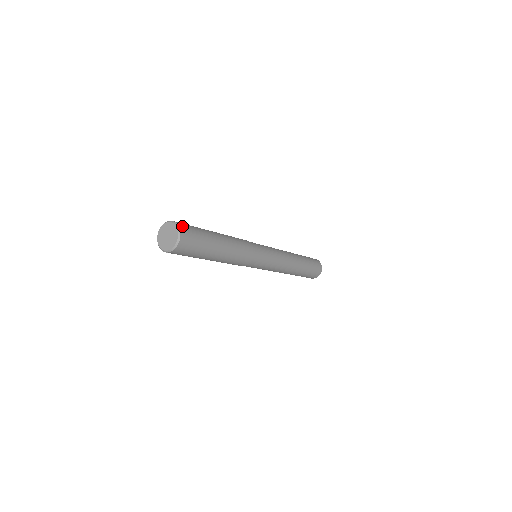
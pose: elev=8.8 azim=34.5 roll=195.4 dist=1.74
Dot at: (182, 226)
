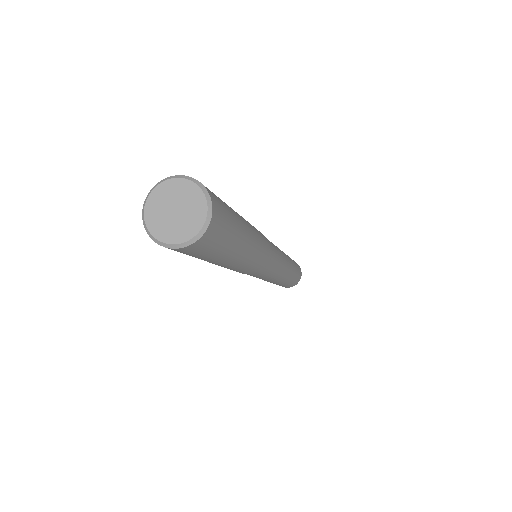
Dot at: (215, 202)
